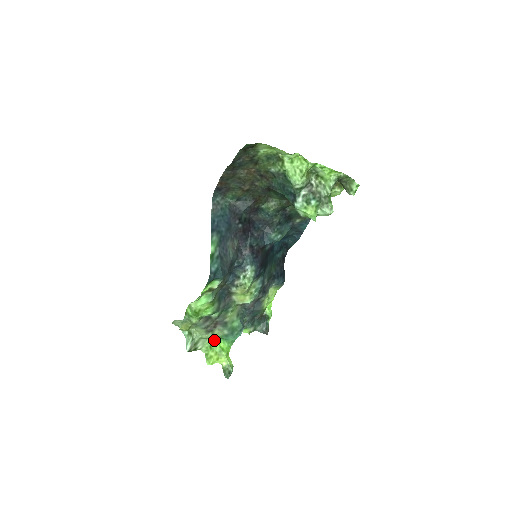
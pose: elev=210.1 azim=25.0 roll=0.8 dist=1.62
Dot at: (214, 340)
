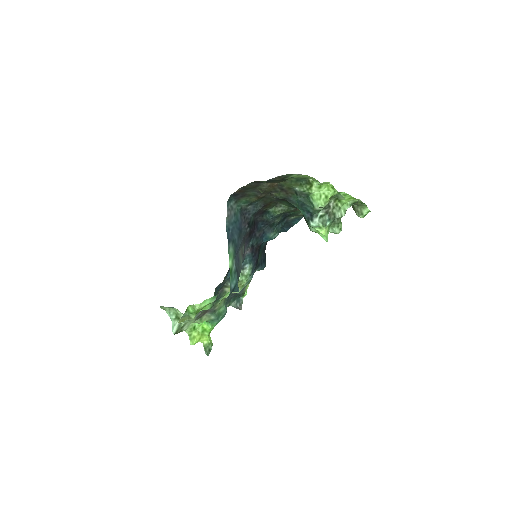
Dot at: occluded
